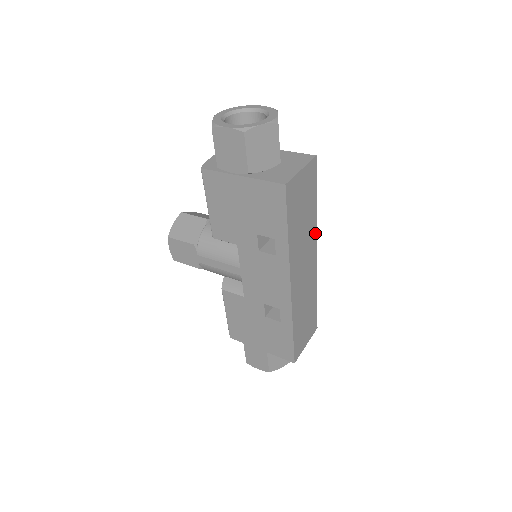
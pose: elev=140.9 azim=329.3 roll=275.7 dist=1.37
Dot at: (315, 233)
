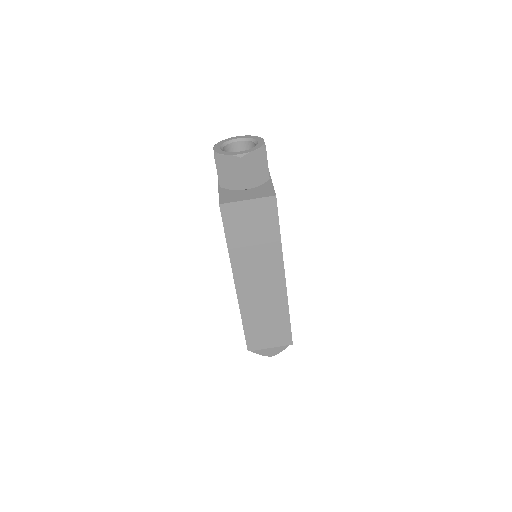
Dot at: (280, 260)
